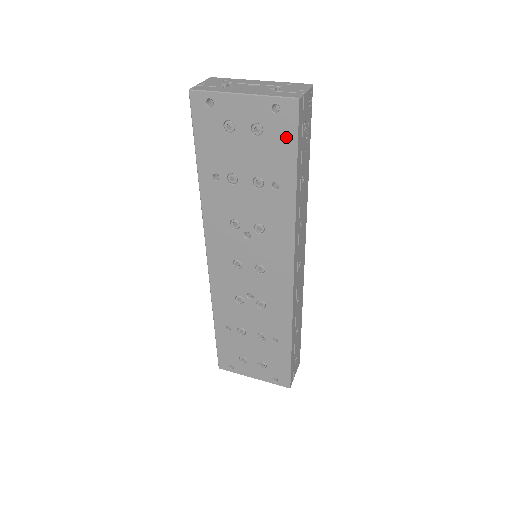
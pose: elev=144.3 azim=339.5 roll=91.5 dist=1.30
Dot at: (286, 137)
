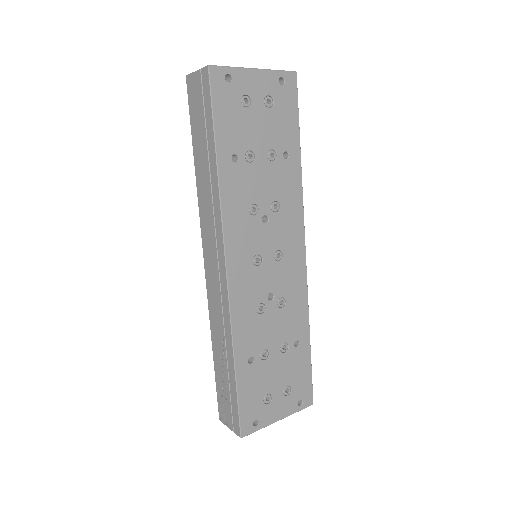
Dot at: (291, 106)
